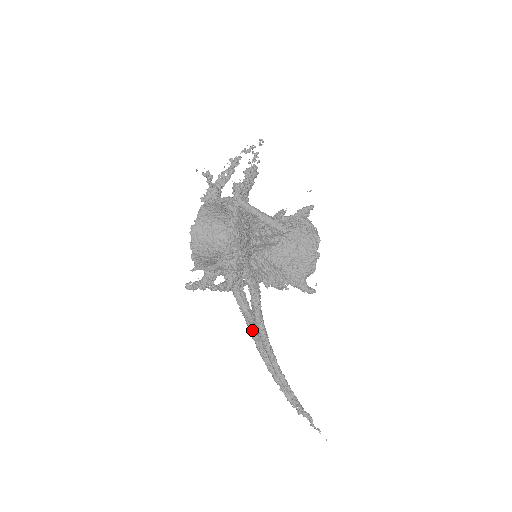
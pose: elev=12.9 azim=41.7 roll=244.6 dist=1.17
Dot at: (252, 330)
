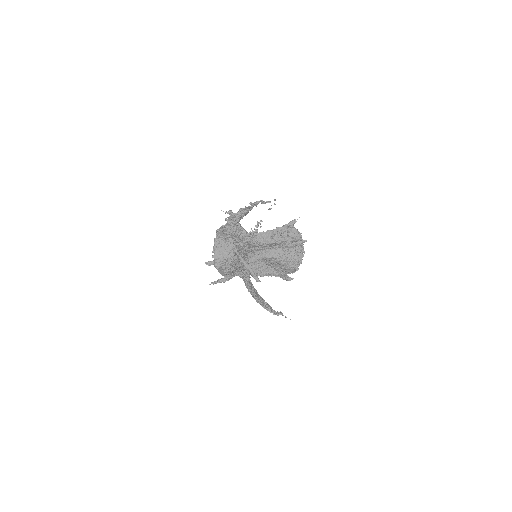
Dot at: occluded
